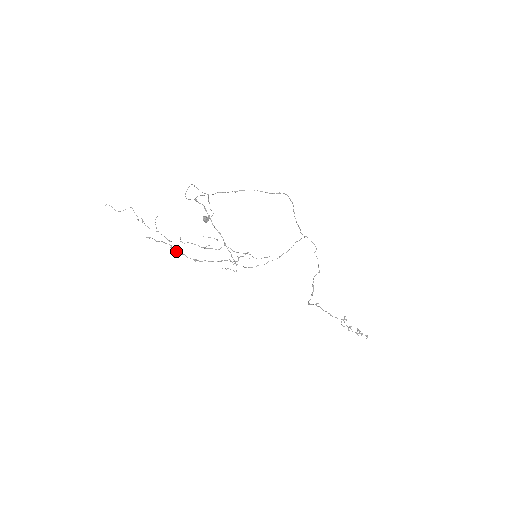
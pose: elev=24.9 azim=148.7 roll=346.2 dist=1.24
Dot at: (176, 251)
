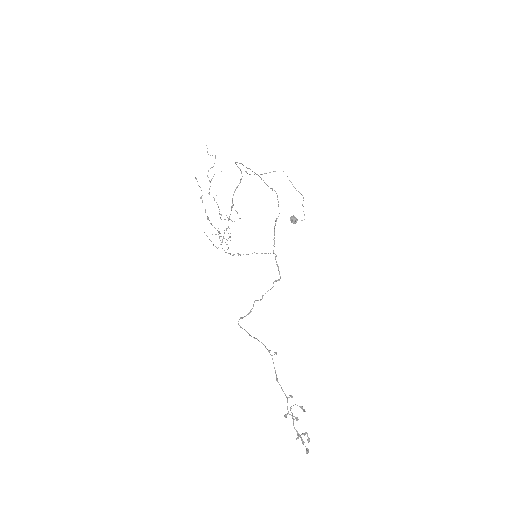
Dot at: (202, 202)
